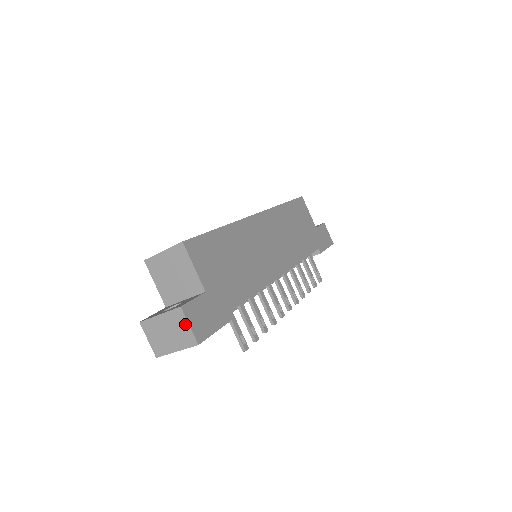
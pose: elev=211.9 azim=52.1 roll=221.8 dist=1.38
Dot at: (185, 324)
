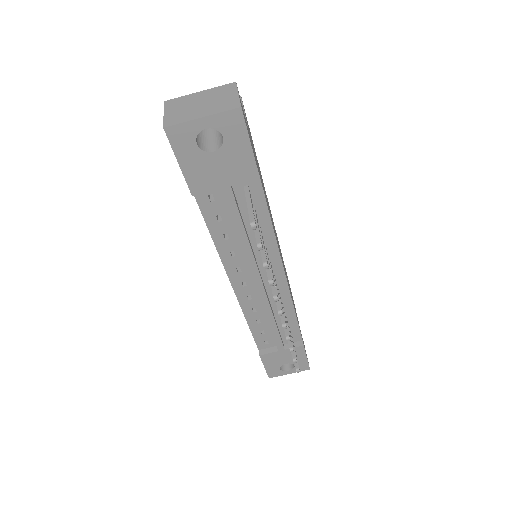
Dot at: (233, 93)
